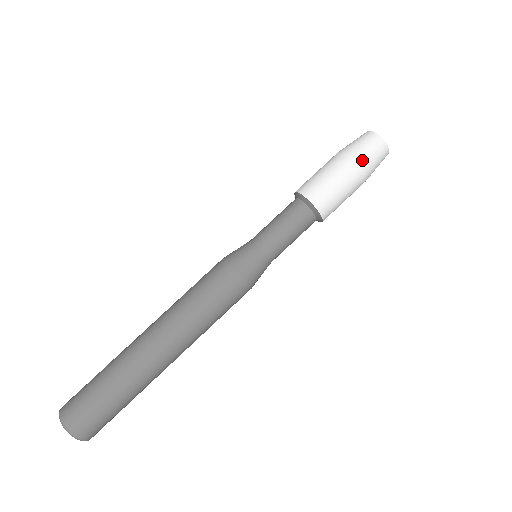
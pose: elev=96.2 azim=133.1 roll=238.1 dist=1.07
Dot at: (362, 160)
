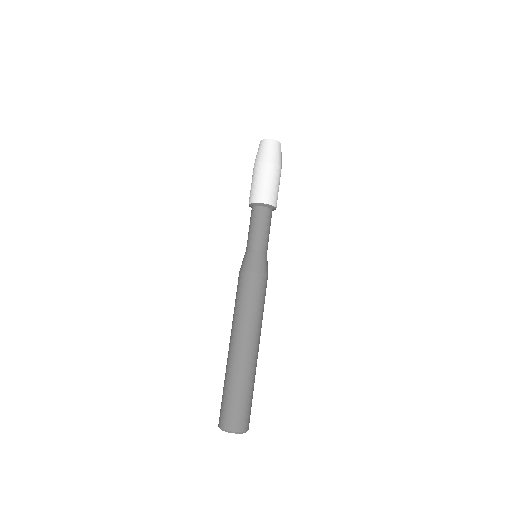
Dot at: (259, 159)
